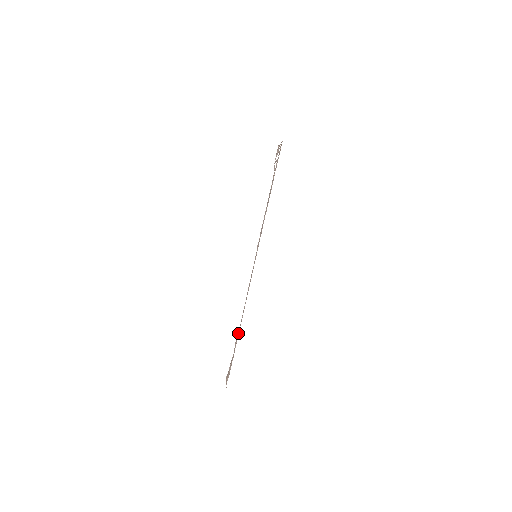
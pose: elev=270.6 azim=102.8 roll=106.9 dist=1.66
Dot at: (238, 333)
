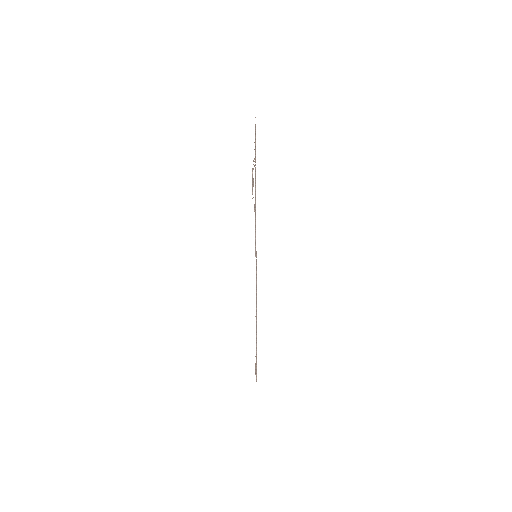
Dot at: occluded
